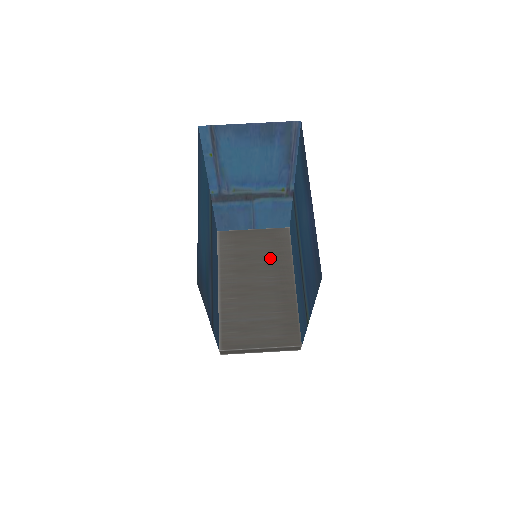
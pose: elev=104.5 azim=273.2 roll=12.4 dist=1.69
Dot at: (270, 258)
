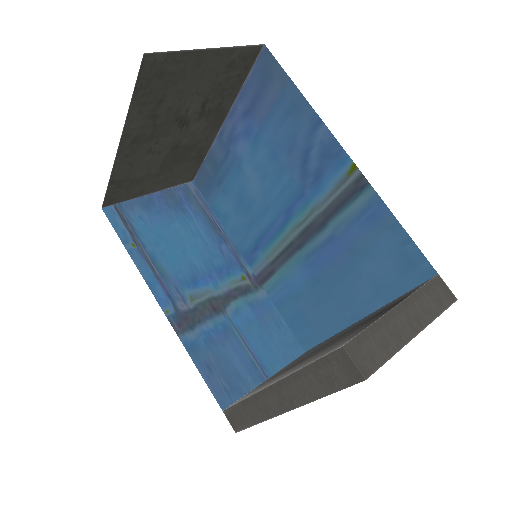
Dot at: (309, 352)
